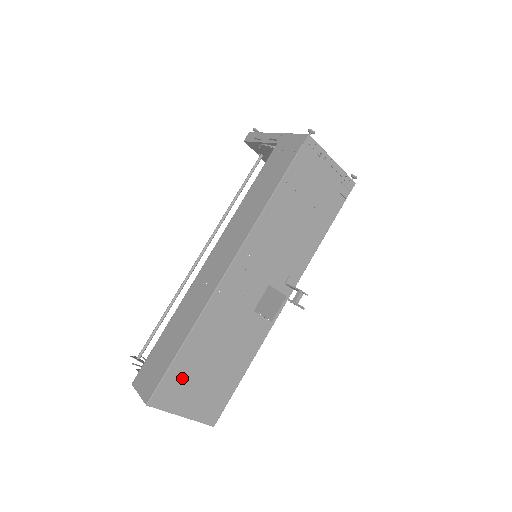
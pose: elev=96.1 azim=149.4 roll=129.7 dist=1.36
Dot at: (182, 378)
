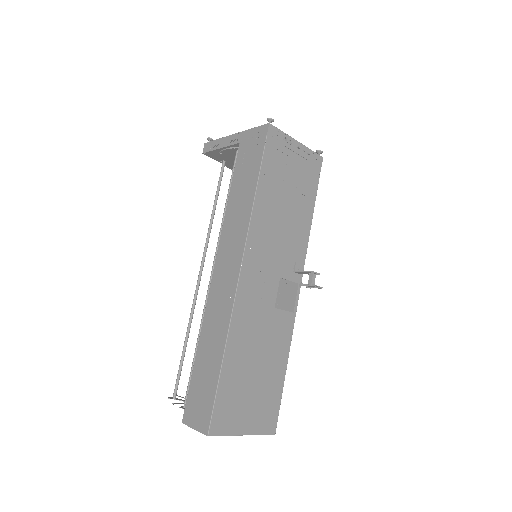
Dot at: (232, 397)
